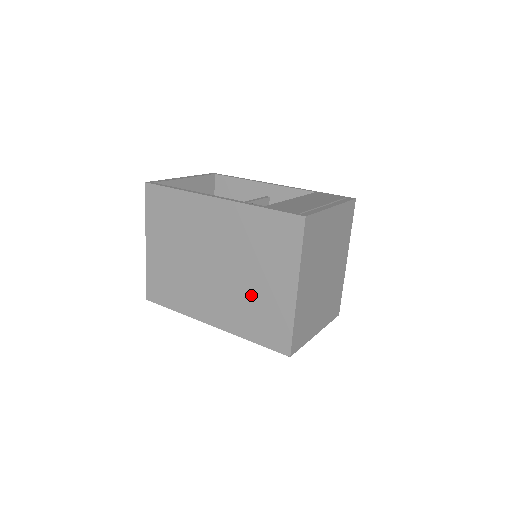
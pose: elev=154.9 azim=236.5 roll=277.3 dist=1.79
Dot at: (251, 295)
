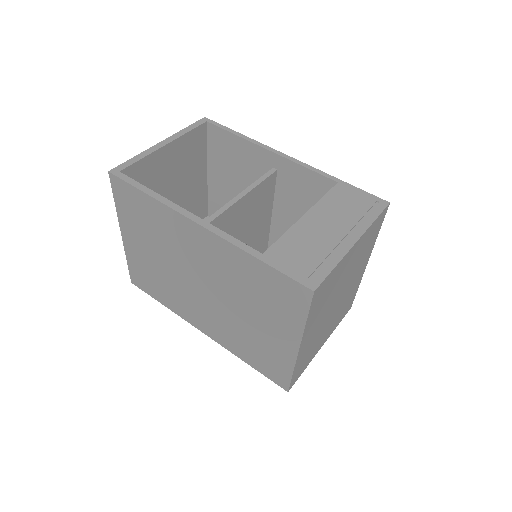
Dot at: (246, 330)
